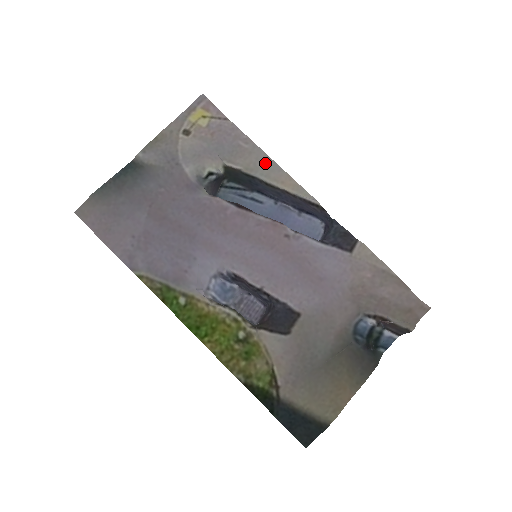
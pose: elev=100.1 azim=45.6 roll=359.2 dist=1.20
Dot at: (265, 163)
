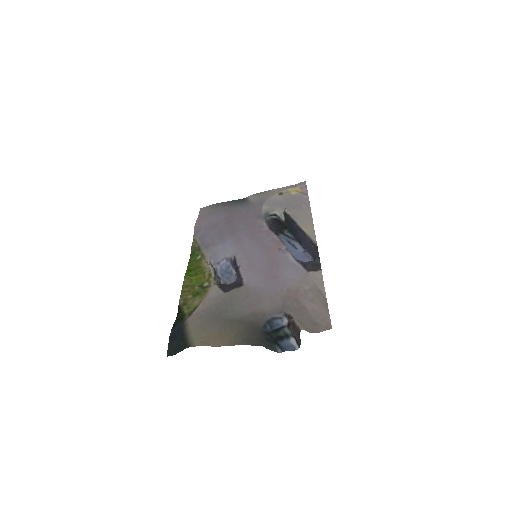
Dot at: (306, 216)
